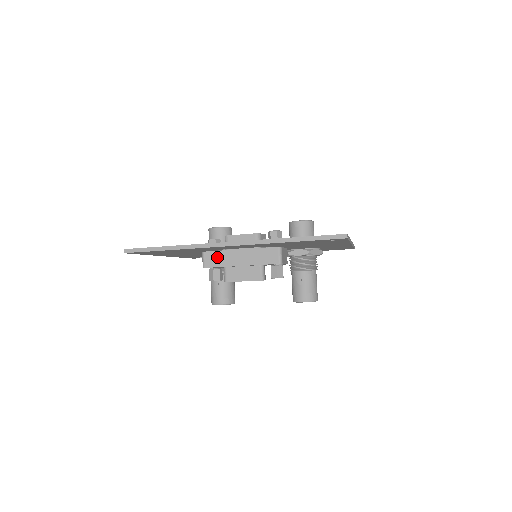
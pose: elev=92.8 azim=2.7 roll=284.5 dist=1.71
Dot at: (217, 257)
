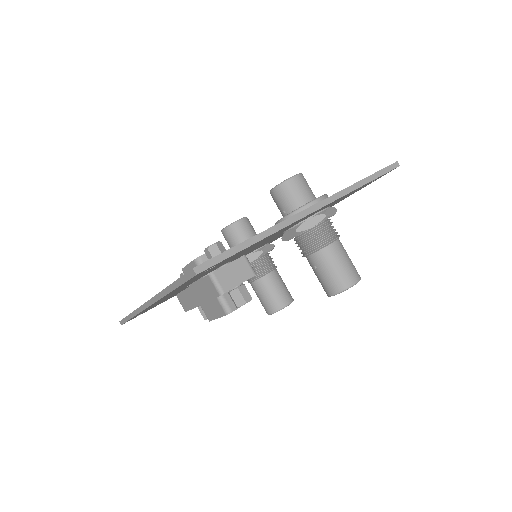
Dot at: (184, 299)
